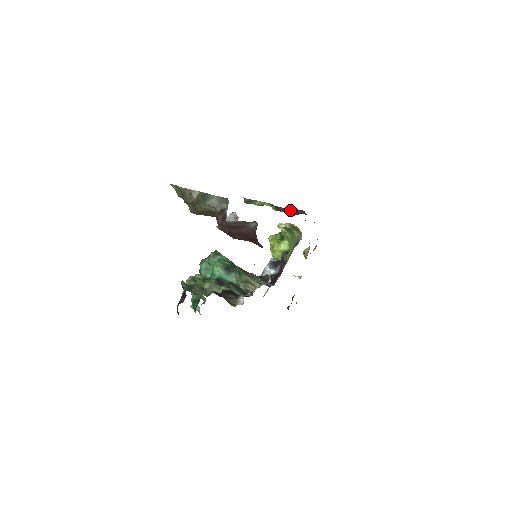
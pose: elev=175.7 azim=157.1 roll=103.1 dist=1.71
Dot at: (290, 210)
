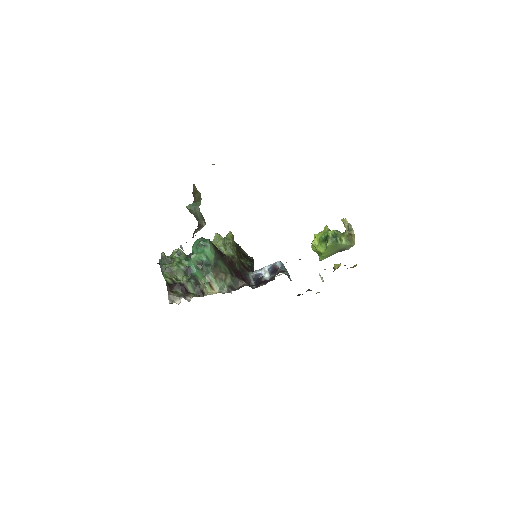
Dot at: occluded
